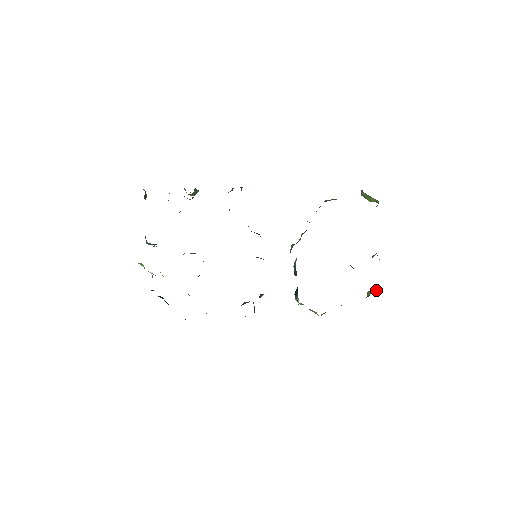
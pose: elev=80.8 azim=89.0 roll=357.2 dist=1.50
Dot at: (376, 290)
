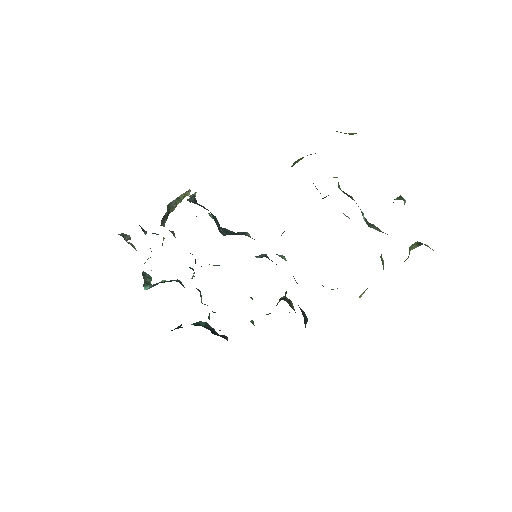
Dot at: (418, 243)
